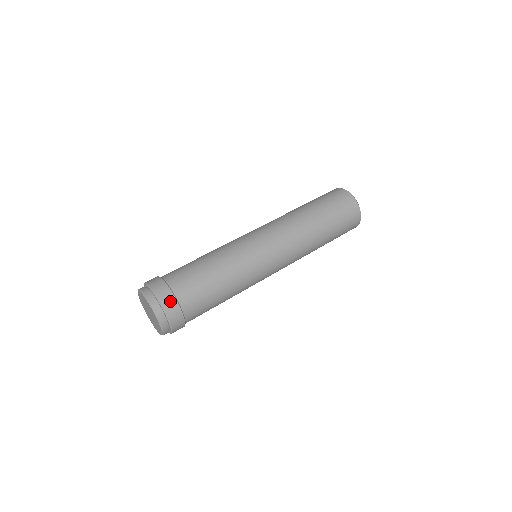
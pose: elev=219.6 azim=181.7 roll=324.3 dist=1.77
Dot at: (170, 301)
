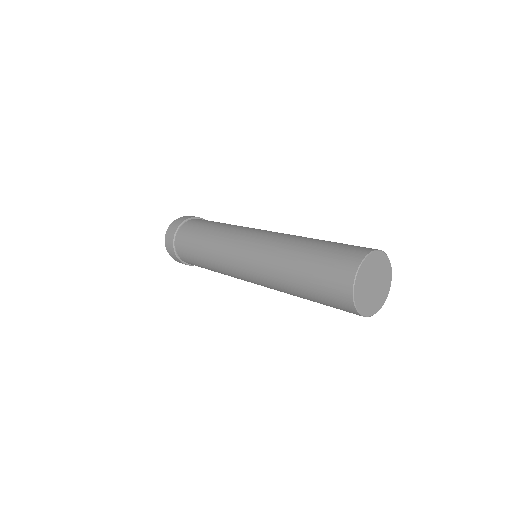
Dot at: (173, 255)
